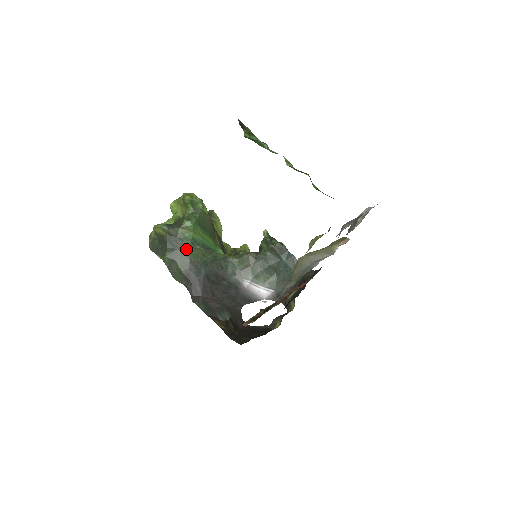
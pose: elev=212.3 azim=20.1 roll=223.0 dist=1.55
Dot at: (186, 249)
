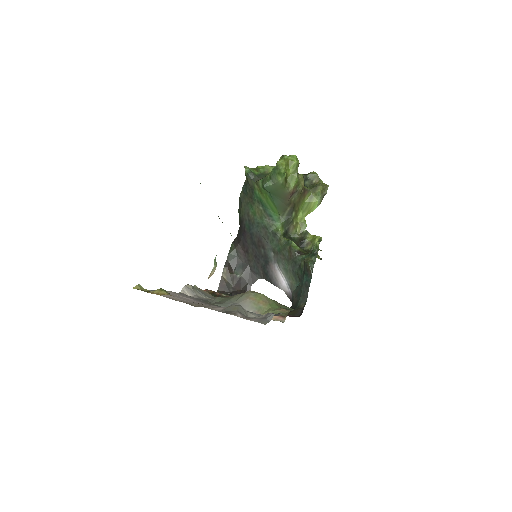
Dot at: (252, 202)
